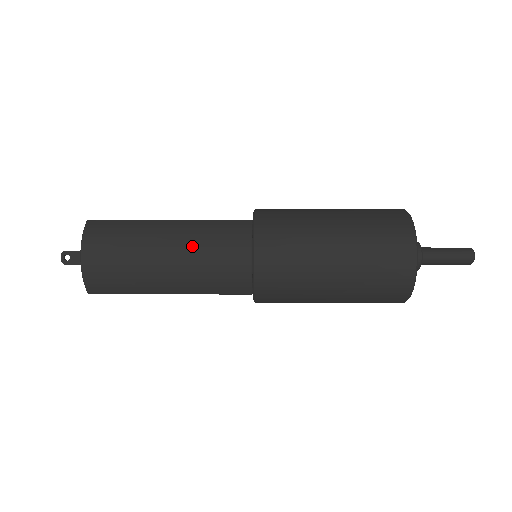
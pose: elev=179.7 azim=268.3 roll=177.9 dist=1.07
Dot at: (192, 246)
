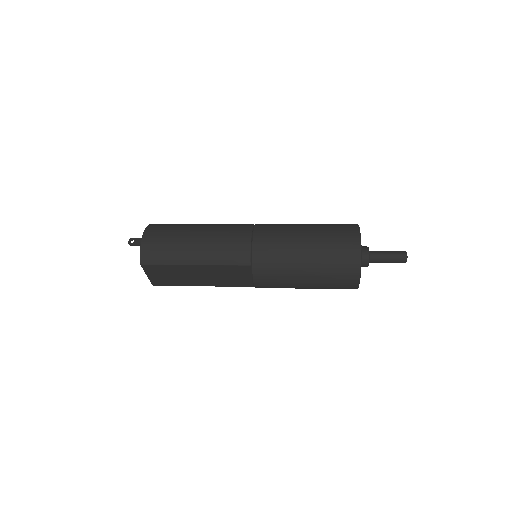
Dot at: (214, 232)
